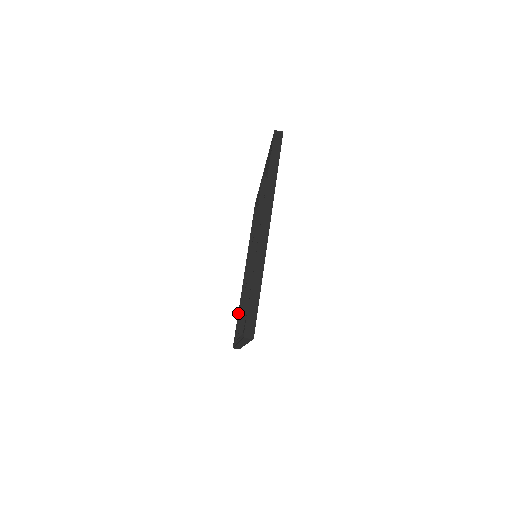
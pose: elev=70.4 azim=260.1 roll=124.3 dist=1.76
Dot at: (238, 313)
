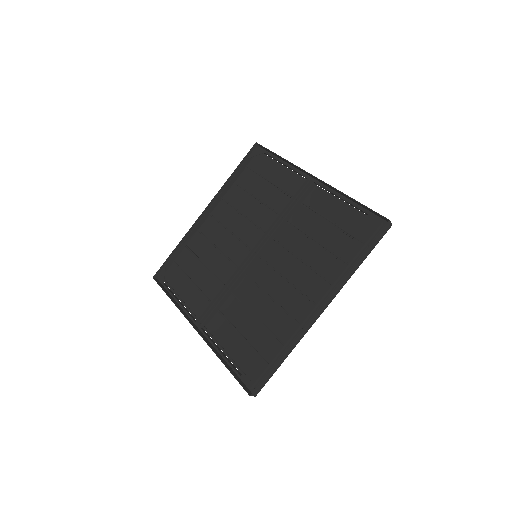
Dot at: (177, 250)
